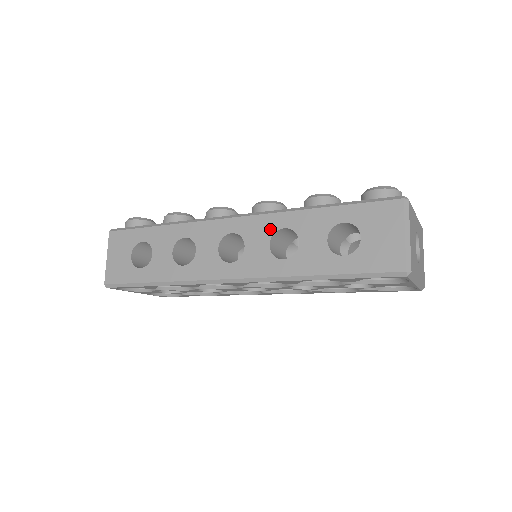
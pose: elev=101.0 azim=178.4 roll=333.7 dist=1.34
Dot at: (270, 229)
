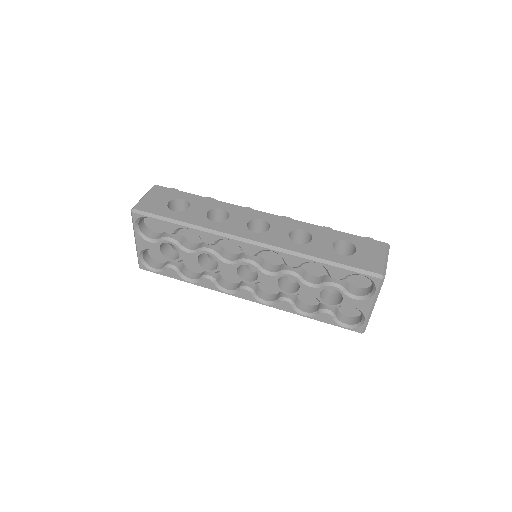
Dot at: (293, 227)
